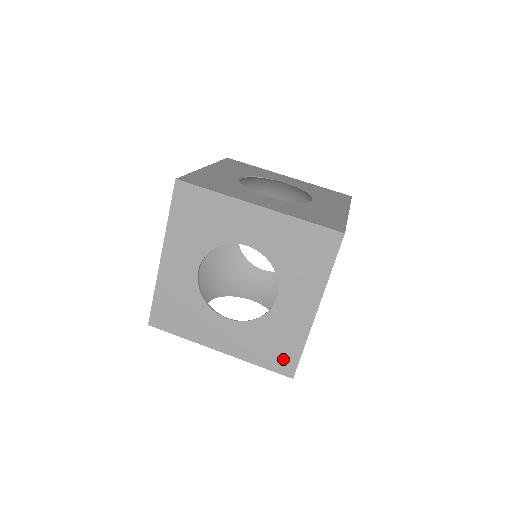
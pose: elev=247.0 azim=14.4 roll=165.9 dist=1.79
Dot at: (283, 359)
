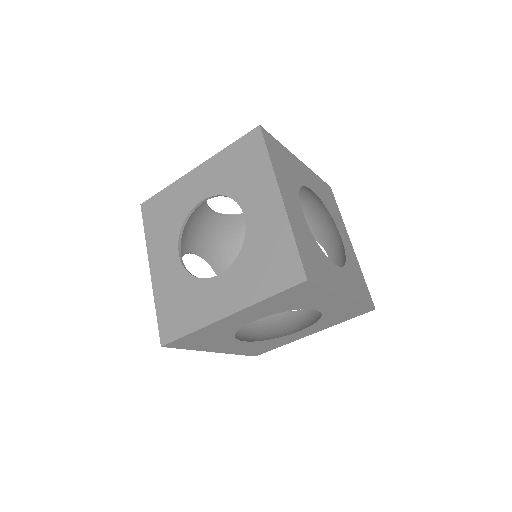
Dot at: (285, 268)
